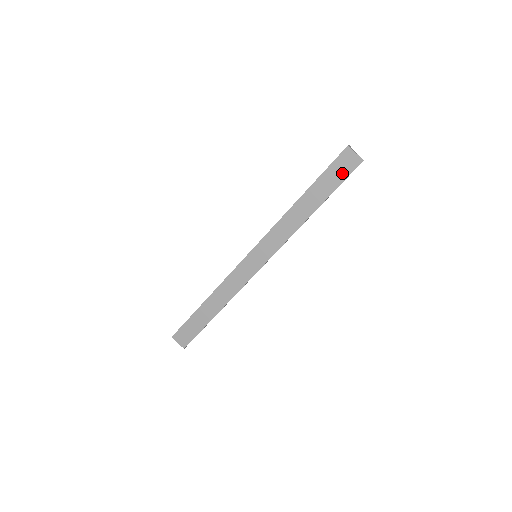
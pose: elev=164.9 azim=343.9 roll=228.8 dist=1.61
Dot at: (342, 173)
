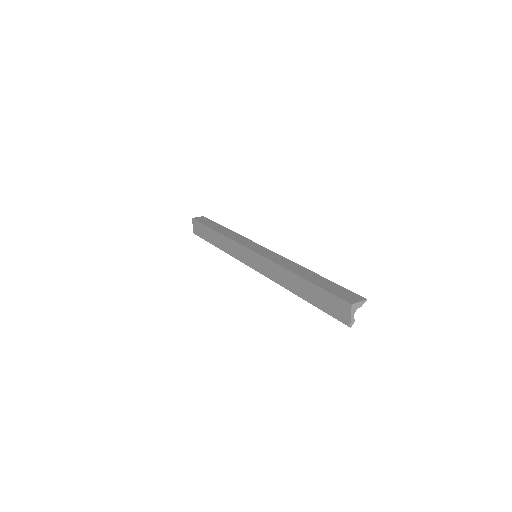
Dot at: (332, 309)
